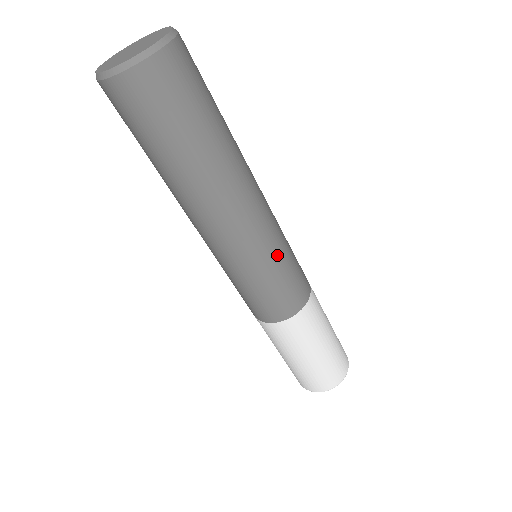
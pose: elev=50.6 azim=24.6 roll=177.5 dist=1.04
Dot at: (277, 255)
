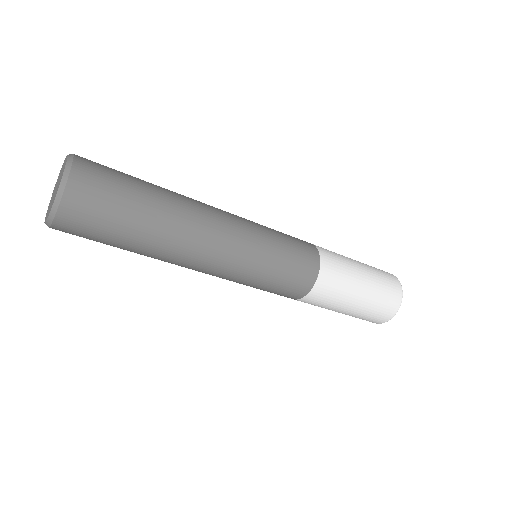
Dot at: (266, 239)
